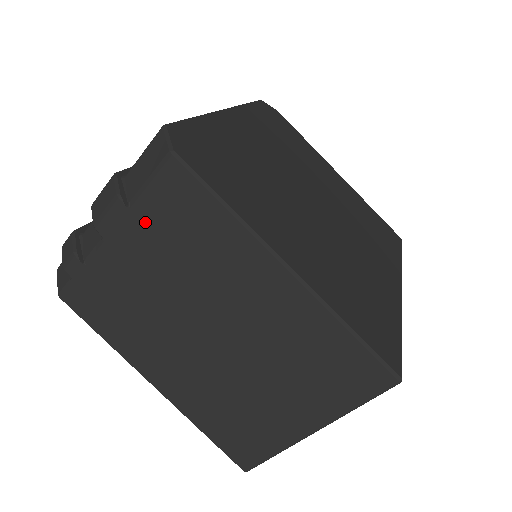
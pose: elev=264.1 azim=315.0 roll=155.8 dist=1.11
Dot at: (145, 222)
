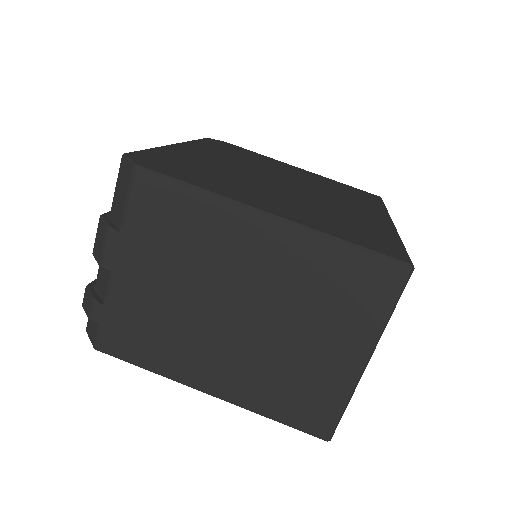
Dot at: (138, 238)
